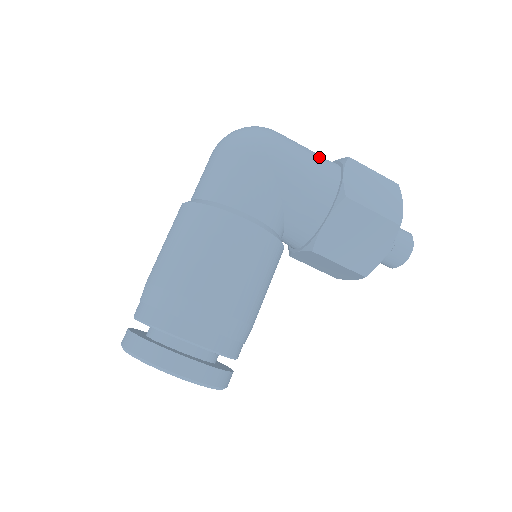
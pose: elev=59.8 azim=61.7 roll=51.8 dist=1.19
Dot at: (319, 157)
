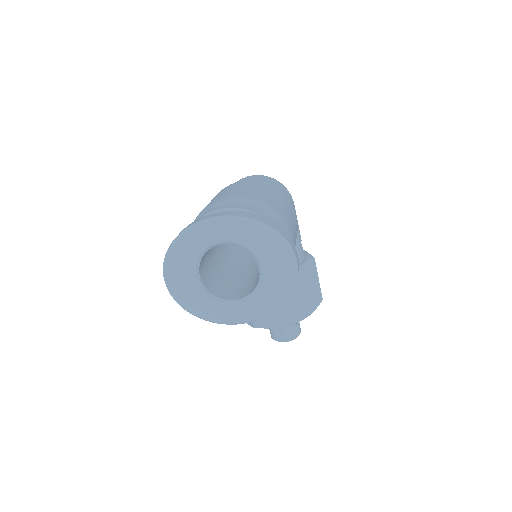
Dot at: occluded
